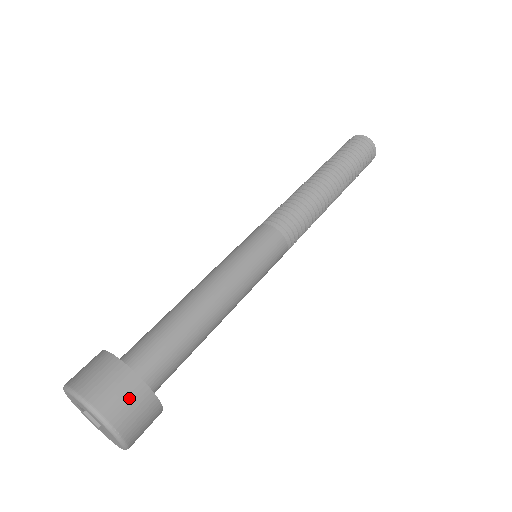
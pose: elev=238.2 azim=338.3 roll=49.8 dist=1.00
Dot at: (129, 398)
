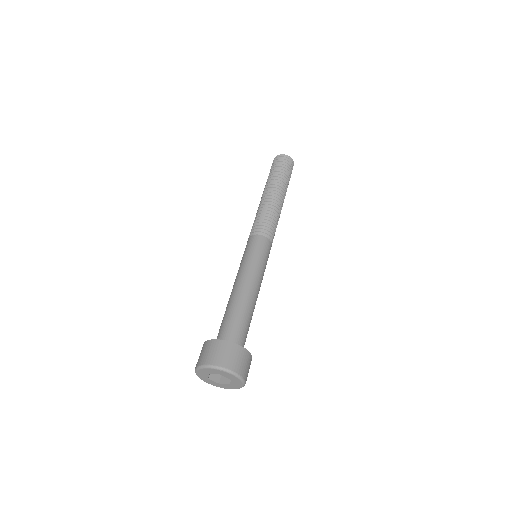
Dot at: (241, 358)
